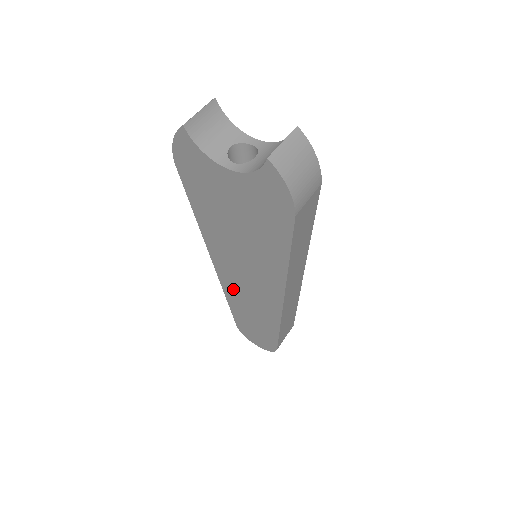
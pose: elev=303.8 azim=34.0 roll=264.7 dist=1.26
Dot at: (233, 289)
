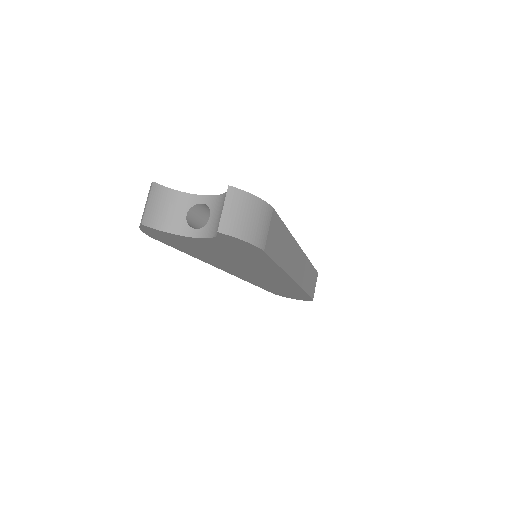
Dot at: (253, 280)
